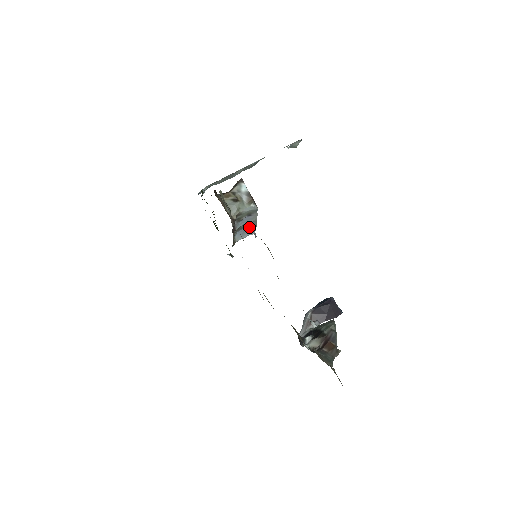
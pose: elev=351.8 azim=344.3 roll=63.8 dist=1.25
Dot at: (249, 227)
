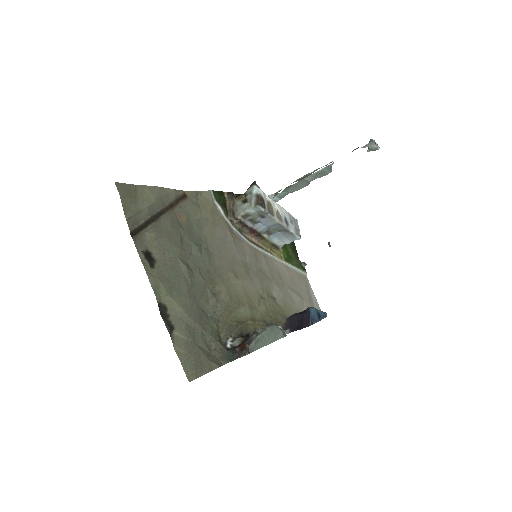
Dot at: (283, 231)
